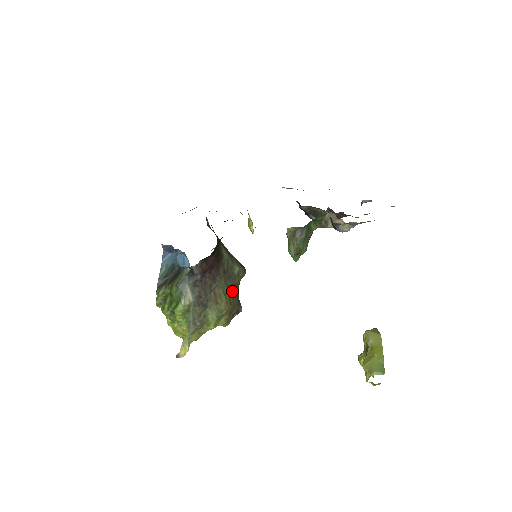
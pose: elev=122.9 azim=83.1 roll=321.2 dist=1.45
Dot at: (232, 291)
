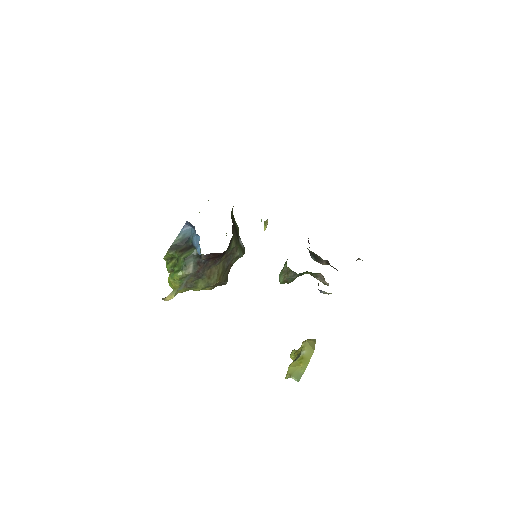
Dot at: (225, 270)
